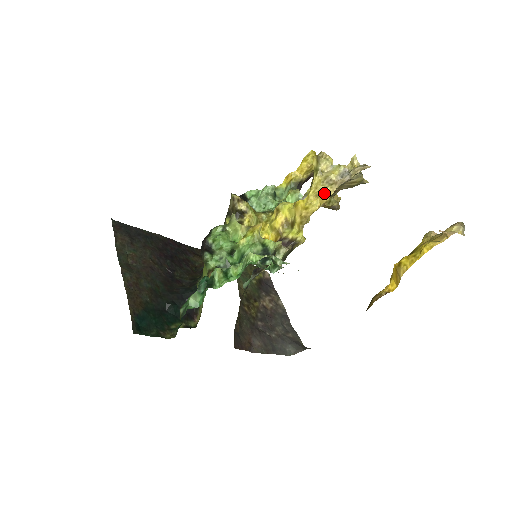
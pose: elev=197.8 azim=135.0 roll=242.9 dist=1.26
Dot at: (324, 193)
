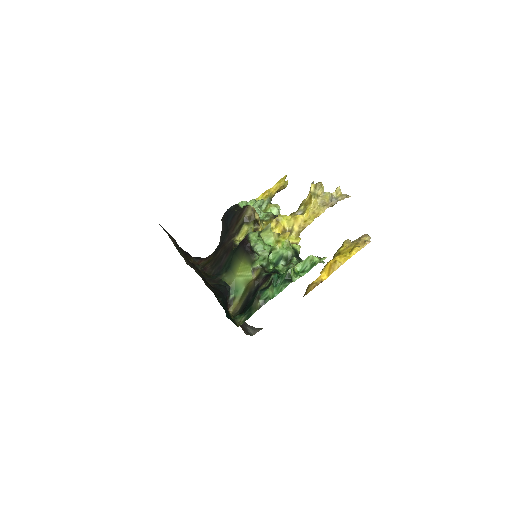
Dot at: (319, 211)
